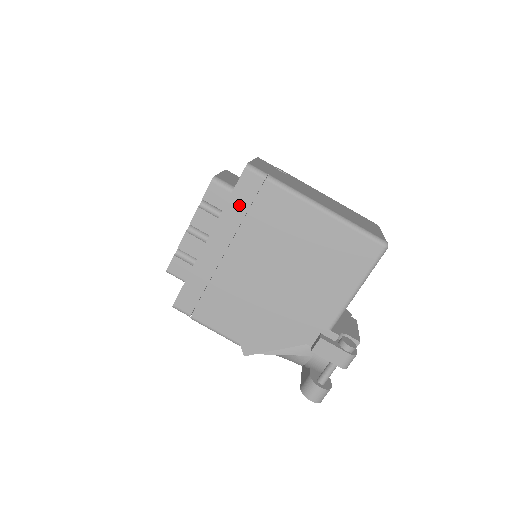
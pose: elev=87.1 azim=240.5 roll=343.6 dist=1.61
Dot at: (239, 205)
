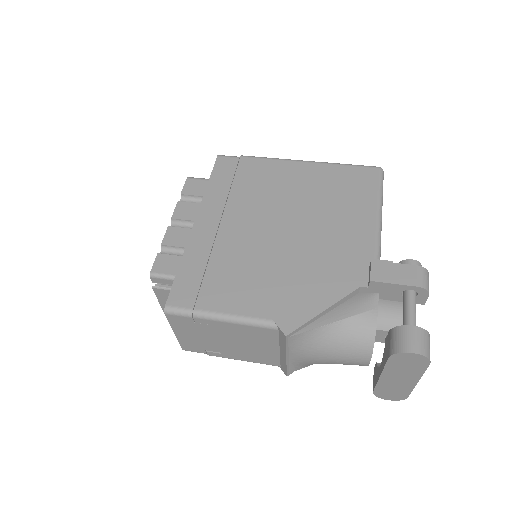
Dot at: (221, 183)
